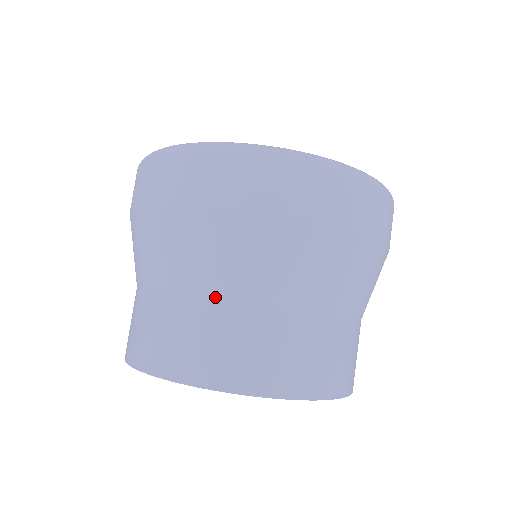
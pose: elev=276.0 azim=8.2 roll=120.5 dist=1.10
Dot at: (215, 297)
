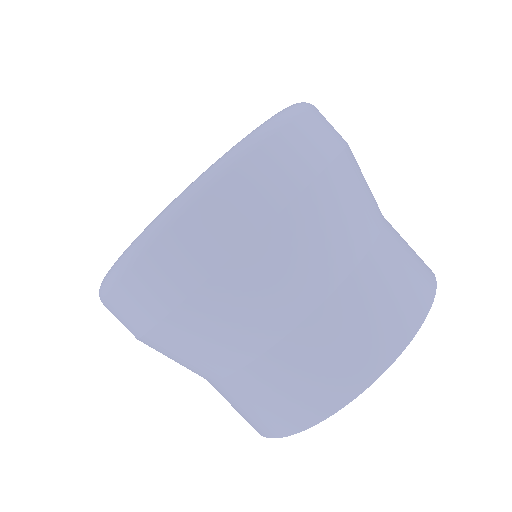
Dot at: (215, 380)
